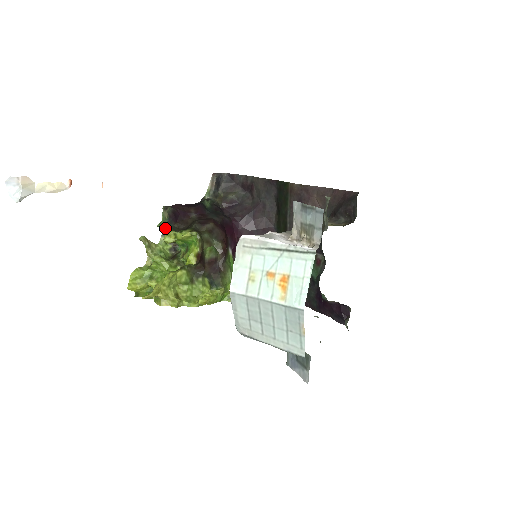
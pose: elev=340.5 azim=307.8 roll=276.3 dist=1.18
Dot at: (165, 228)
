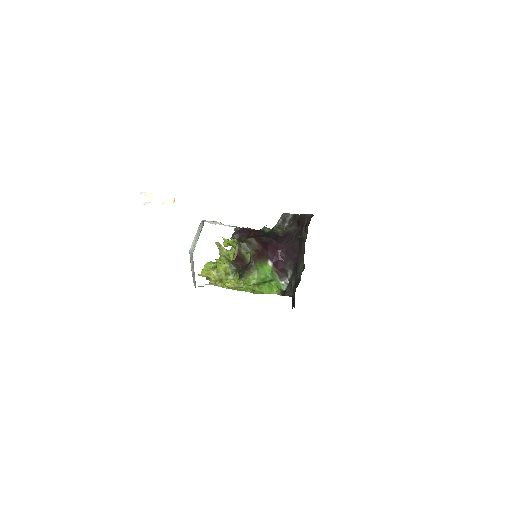
Dot at: occluded
